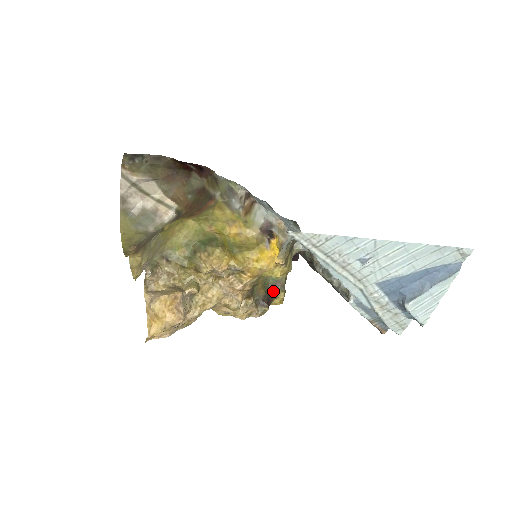
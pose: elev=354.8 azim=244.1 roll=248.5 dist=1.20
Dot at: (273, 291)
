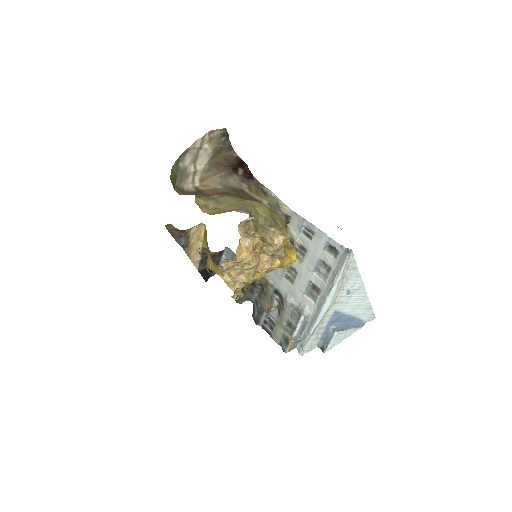
Dot at: occluded
